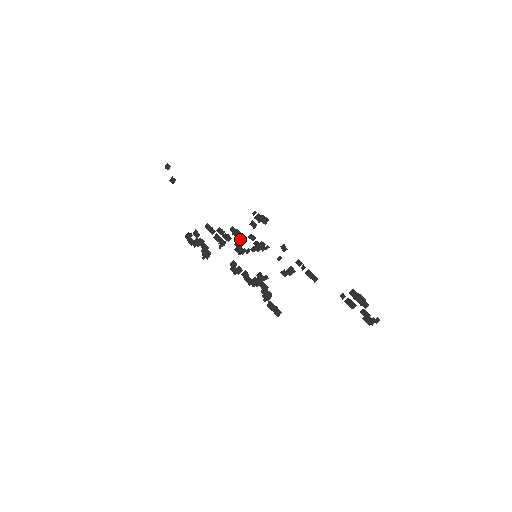
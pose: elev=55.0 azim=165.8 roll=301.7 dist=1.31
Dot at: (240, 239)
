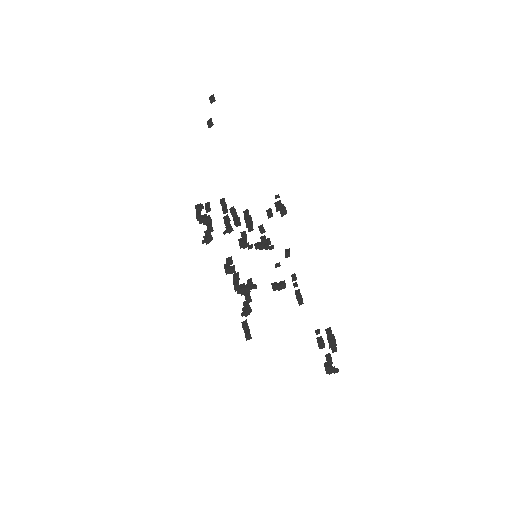
Dot at: (249, 228)
